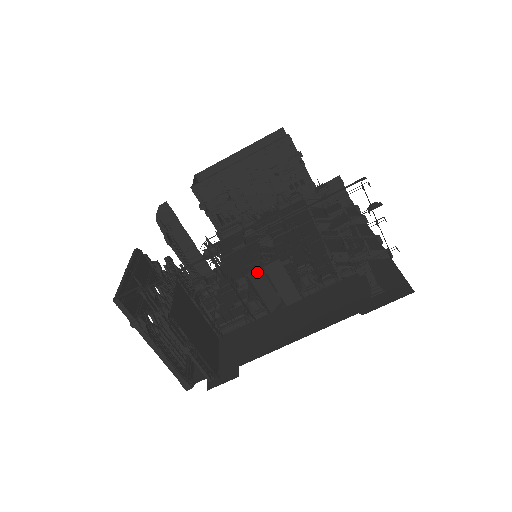
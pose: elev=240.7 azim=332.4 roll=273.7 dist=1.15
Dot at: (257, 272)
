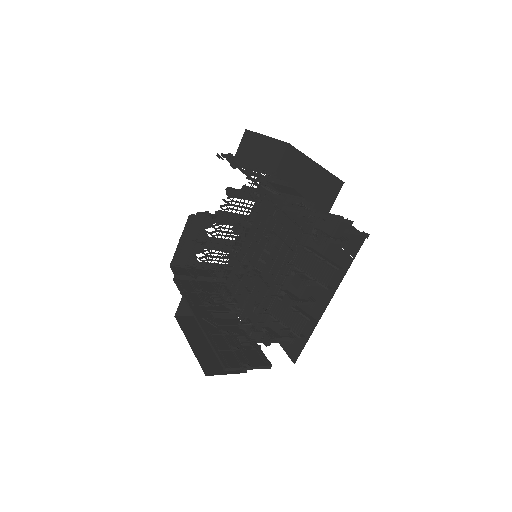
Dot at: (217, 312)
